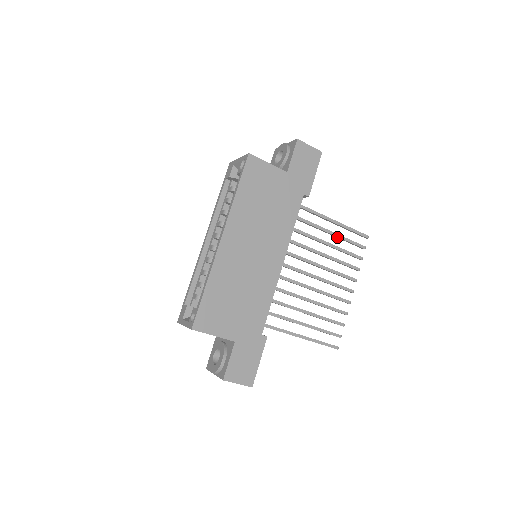
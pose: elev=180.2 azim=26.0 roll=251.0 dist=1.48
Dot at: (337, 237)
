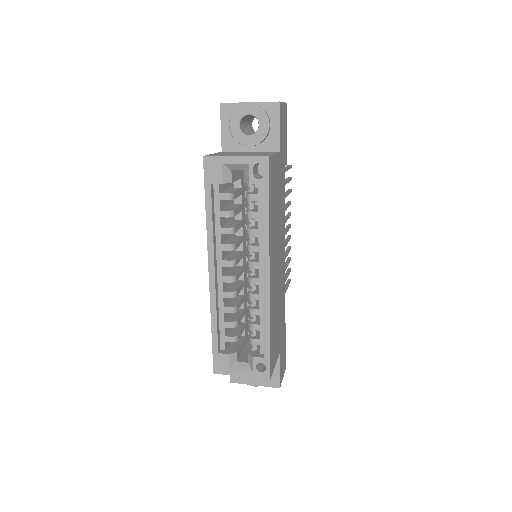
Dot at: occluded
